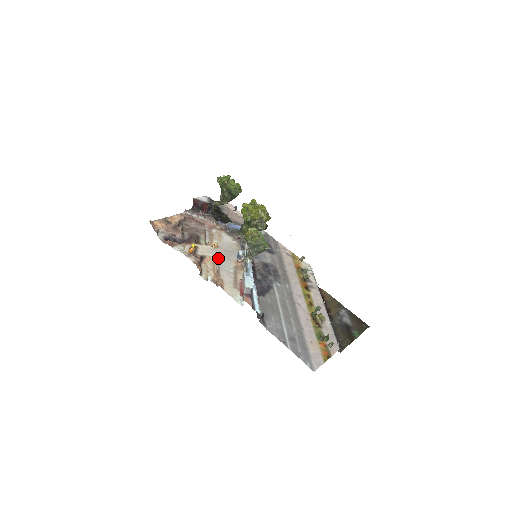
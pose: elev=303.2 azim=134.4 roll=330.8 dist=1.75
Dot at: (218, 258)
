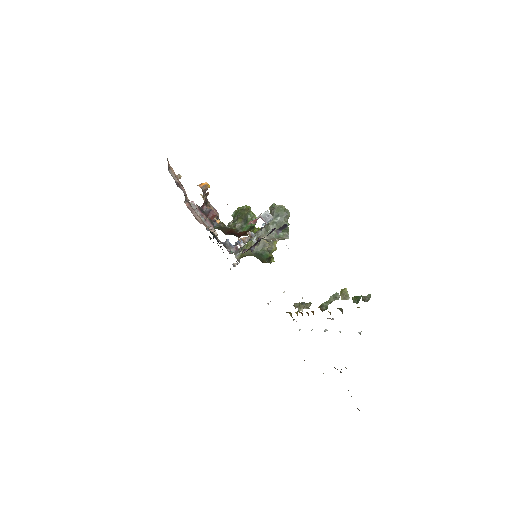
Dot at: occluded
